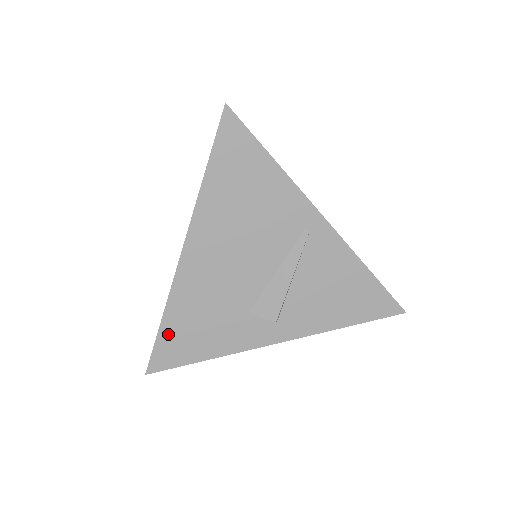
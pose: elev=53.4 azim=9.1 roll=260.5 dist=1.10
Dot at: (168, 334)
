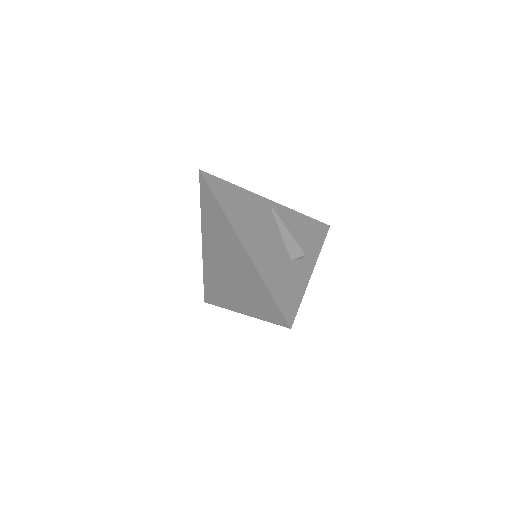
Dot at: (277, 296)
